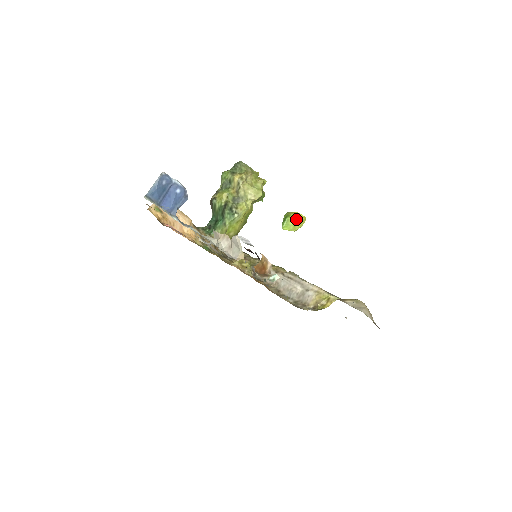
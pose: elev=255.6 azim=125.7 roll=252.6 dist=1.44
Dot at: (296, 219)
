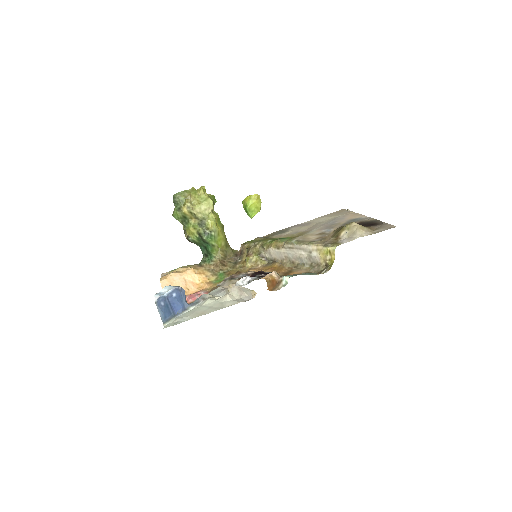
Dot at: (253, 203)
